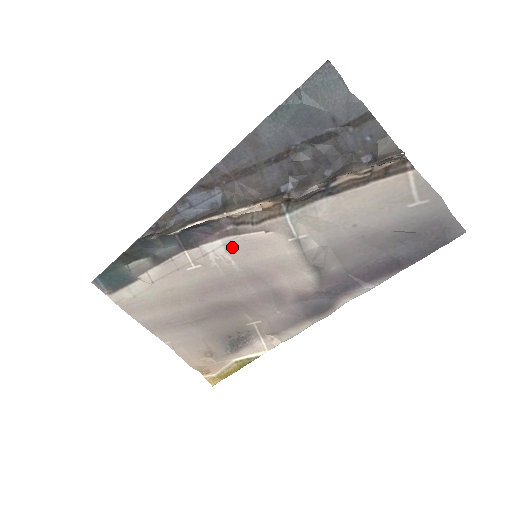
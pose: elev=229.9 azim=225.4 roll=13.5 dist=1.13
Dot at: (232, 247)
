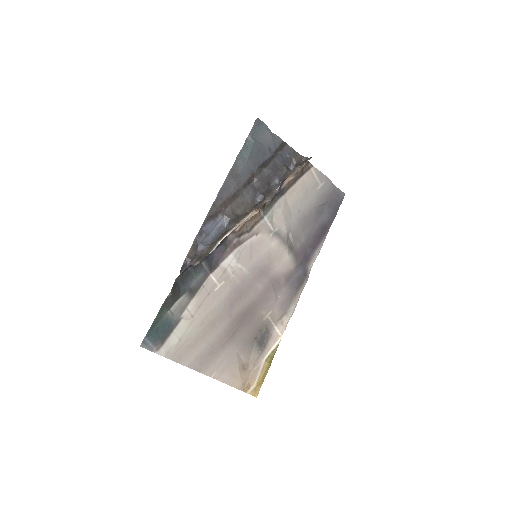
Dot at: (240, 256)
